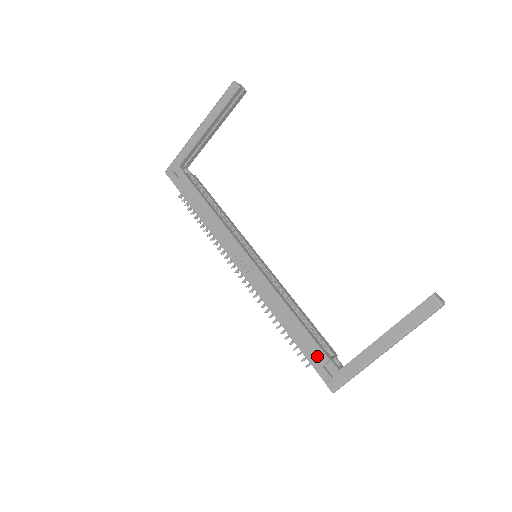
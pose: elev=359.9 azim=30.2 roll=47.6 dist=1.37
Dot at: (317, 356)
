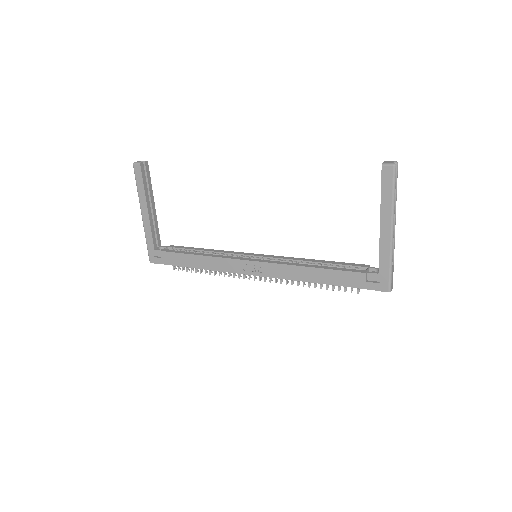
Dot at: (356, 279)
